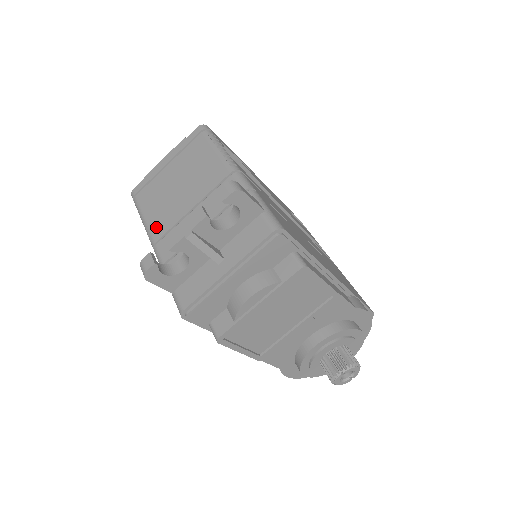
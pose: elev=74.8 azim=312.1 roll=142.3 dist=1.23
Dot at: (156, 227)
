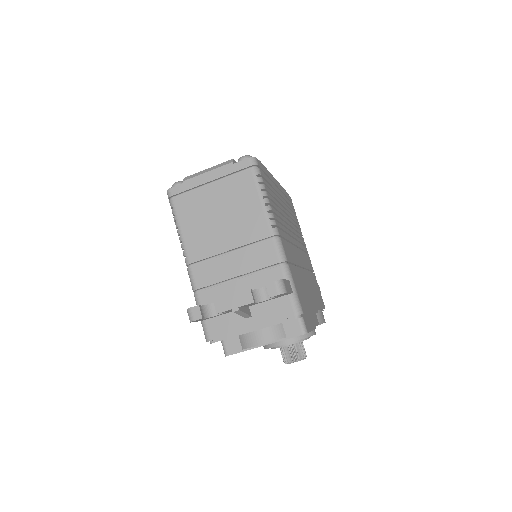
Dot at: (192, 248)
